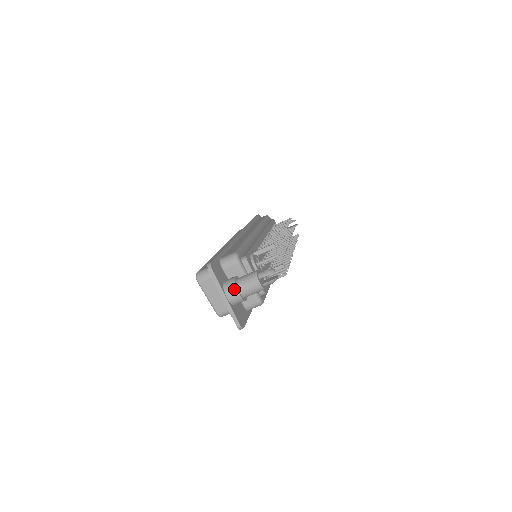
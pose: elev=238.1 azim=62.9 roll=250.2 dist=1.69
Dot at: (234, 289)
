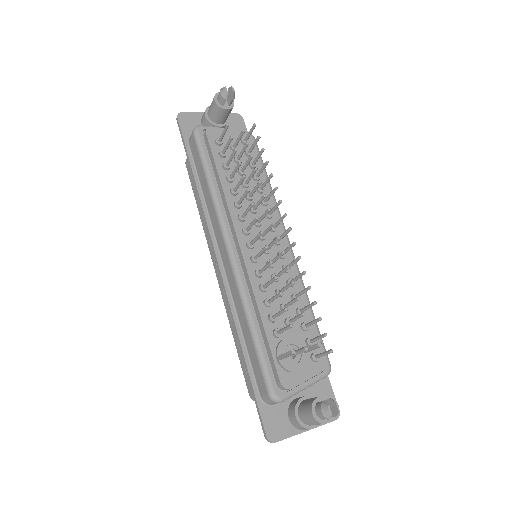
Dot at: occluded
